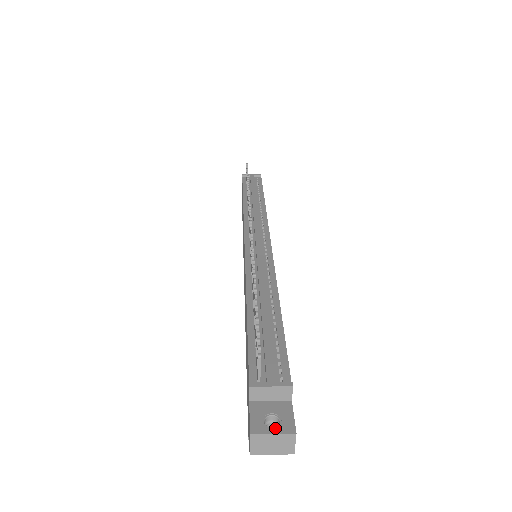
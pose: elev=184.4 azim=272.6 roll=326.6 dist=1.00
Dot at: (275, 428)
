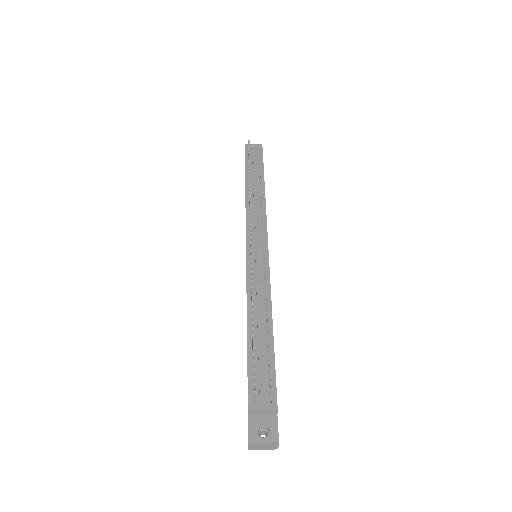
Dot at: (265, 438)
